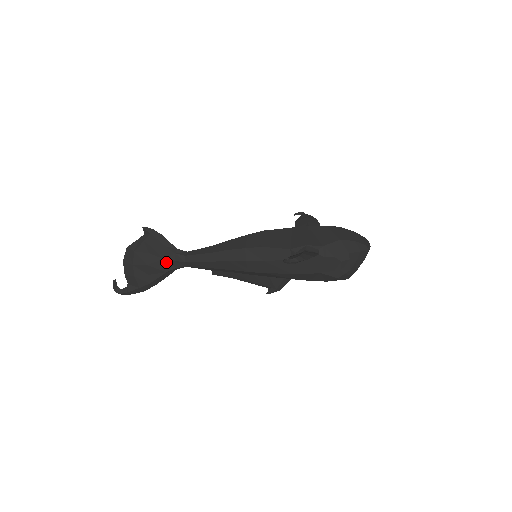
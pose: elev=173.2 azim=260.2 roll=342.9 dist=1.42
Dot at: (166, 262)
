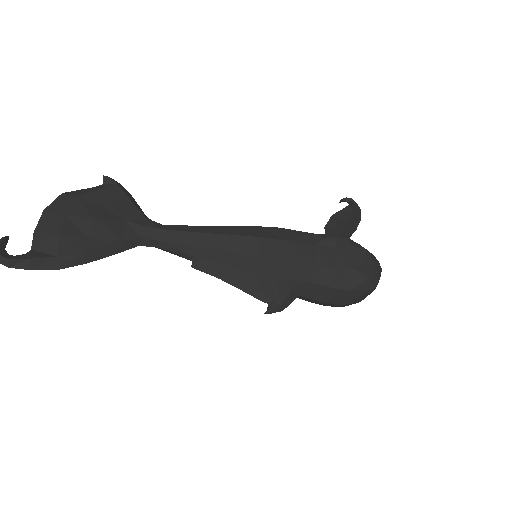
Dot at: (128, 226)
